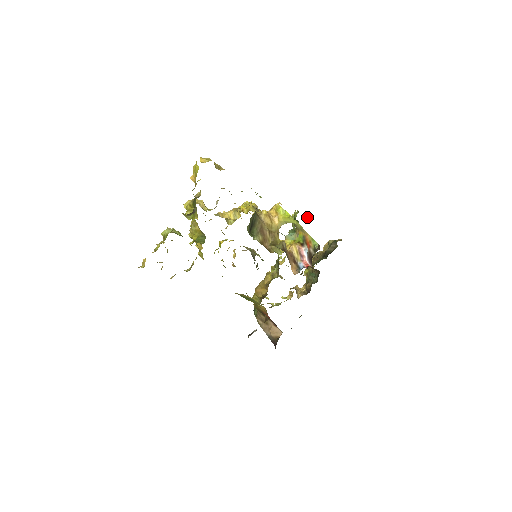
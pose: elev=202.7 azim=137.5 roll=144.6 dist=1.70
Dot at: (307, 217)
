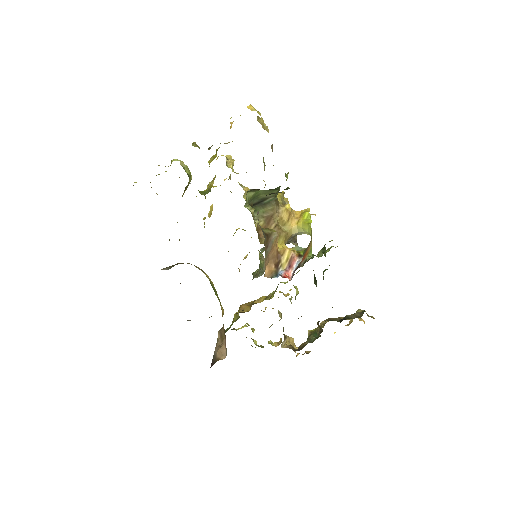
Dot at: occluded
